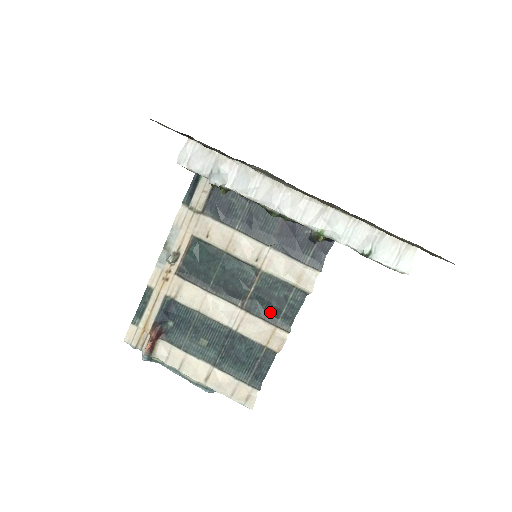
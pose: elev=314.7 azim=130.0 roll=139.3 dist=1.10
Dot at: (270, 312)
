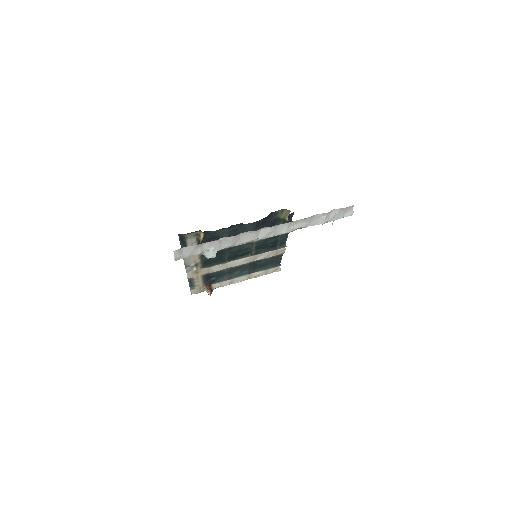
Dot at: (270, 248)
